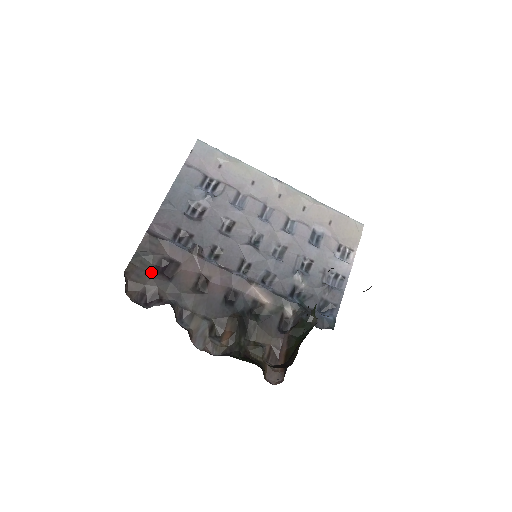
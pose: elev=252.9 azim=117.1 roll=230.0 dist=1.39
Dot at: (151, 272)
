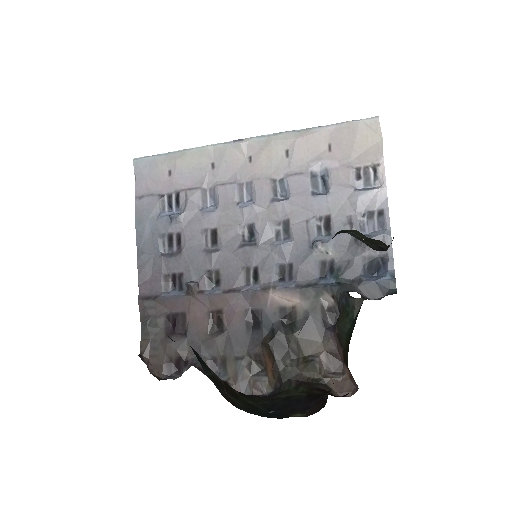
Dot at: (164, 338)
